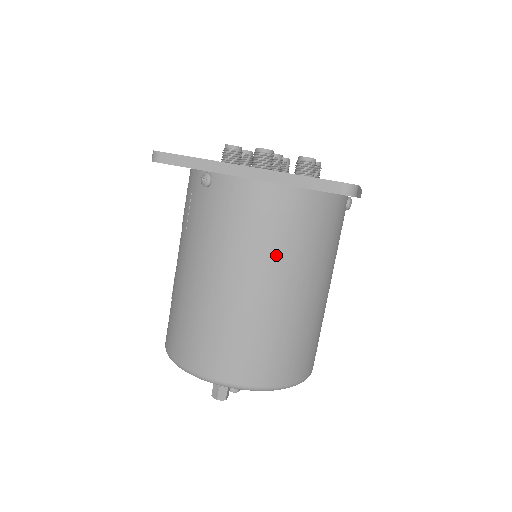
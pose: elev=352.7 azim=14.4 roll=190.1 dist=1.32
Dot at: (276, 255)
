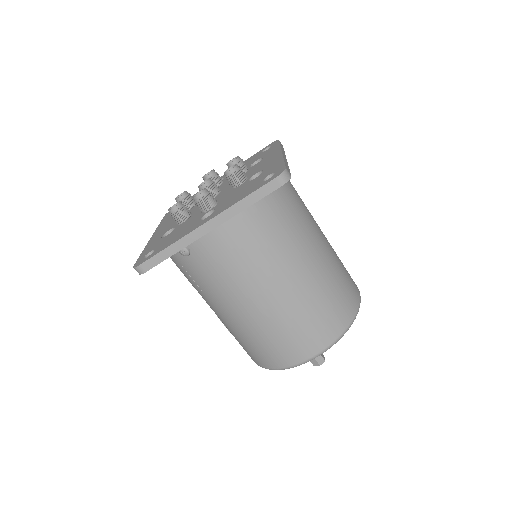
Dot at: (274, 255)
